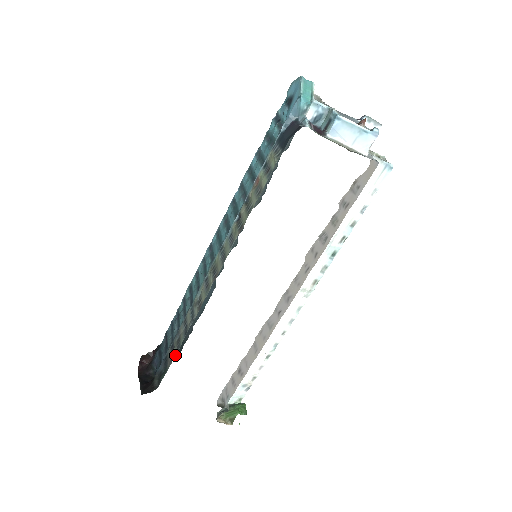
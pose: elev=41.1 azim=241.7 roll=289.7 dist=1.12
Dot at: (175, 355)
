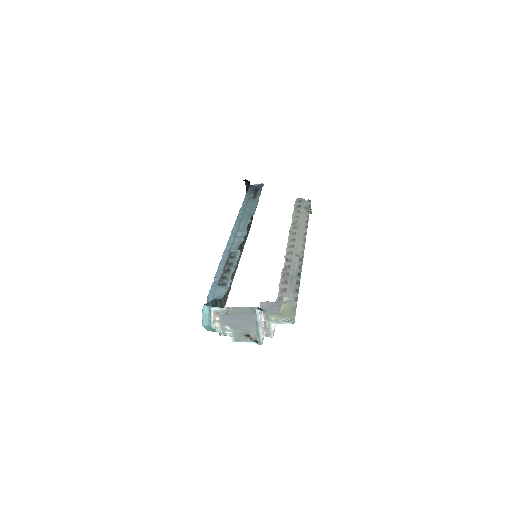
Dot at: (248, 232)
